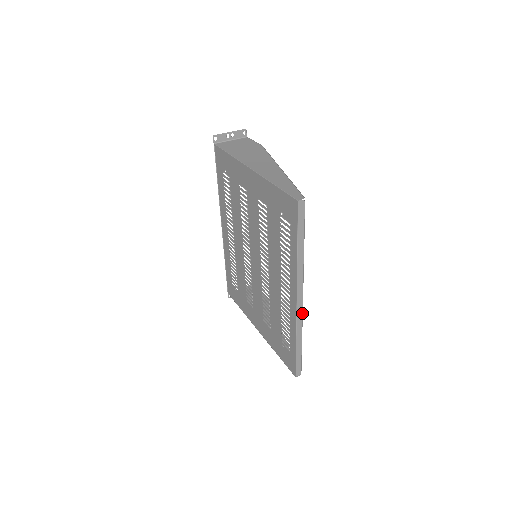
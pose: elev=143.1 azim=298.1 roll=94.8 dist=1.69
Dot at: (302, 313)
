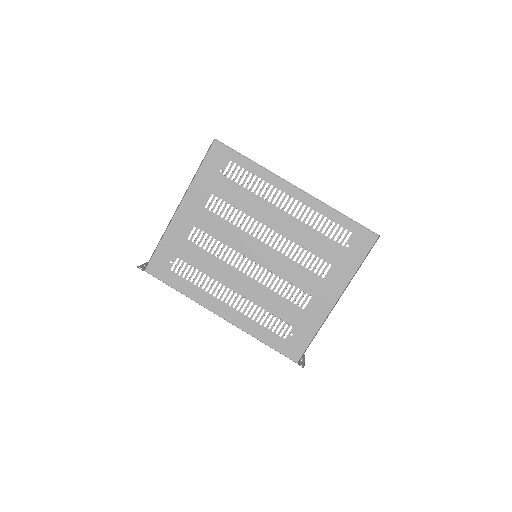
Dot at: occluded
